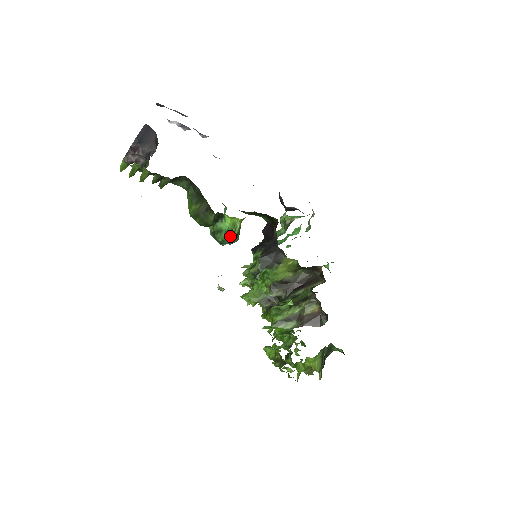
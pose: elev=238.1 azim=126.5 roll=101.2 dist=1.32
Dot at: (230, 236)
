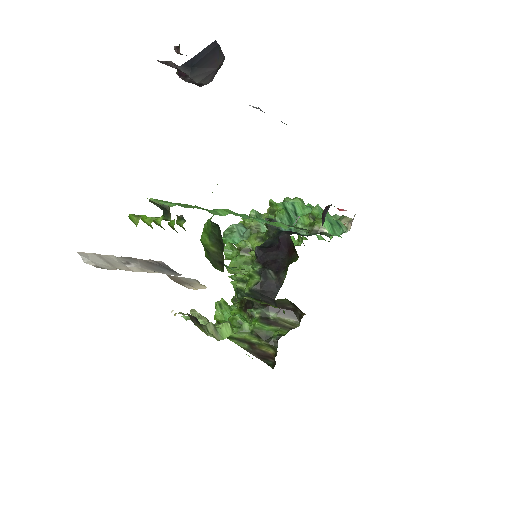
Dot at: (234, 267)
